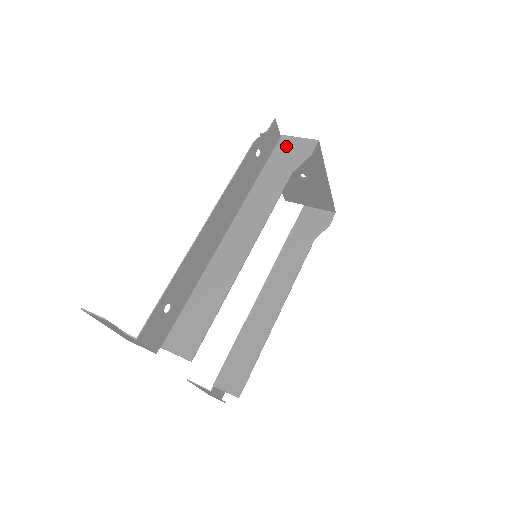
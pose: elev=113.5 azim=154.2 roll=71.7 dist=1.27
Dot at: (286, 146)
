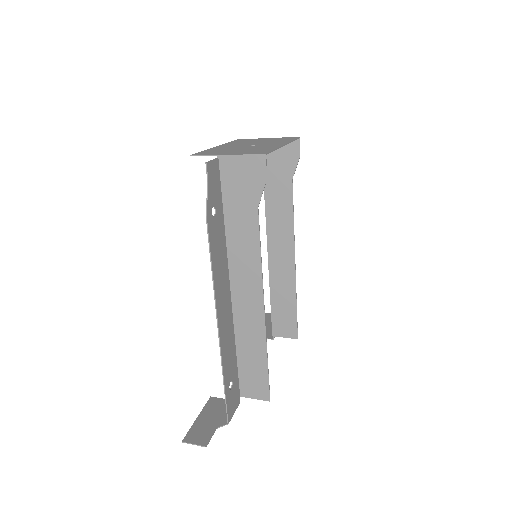
Dot at: (232, 172)
